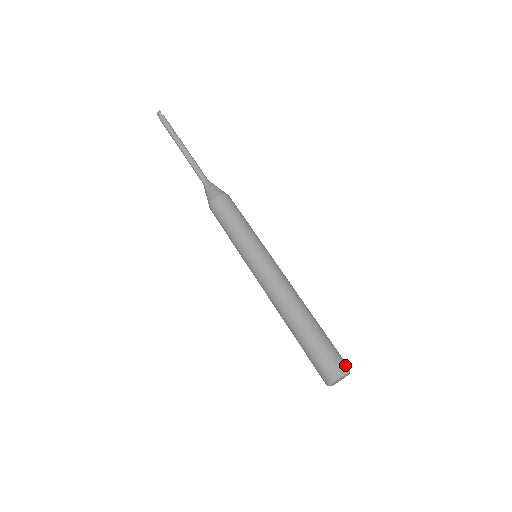
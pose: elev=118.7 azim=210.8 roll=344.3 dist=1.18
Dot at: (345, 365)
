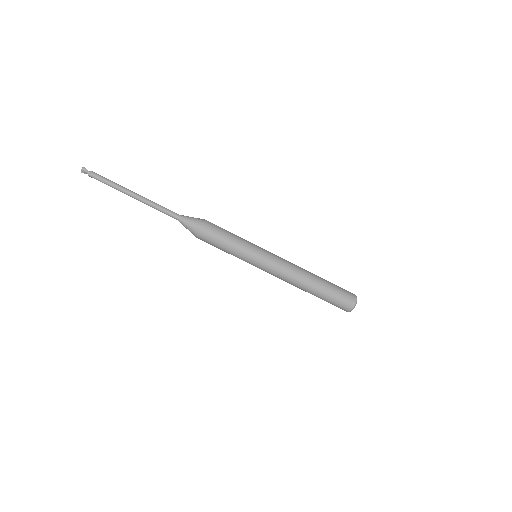
Dot at: (353, 294)
